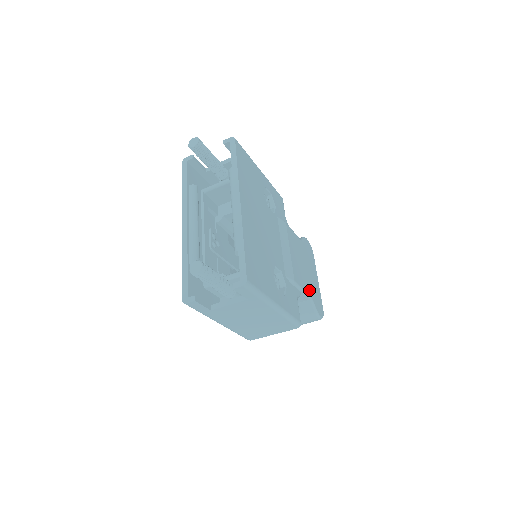
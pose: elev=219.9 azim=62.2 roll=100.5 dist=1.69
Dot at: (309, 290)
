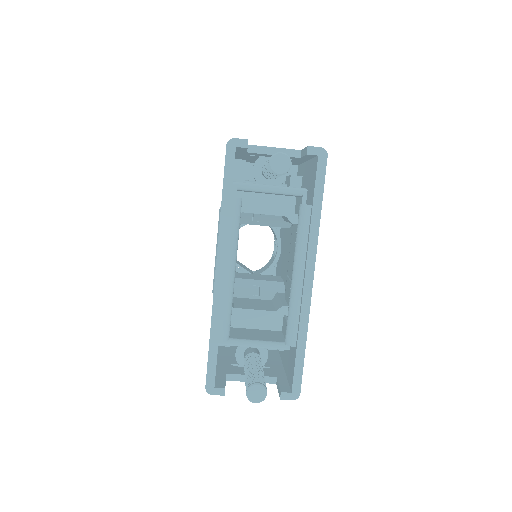
Dot at: occluded
